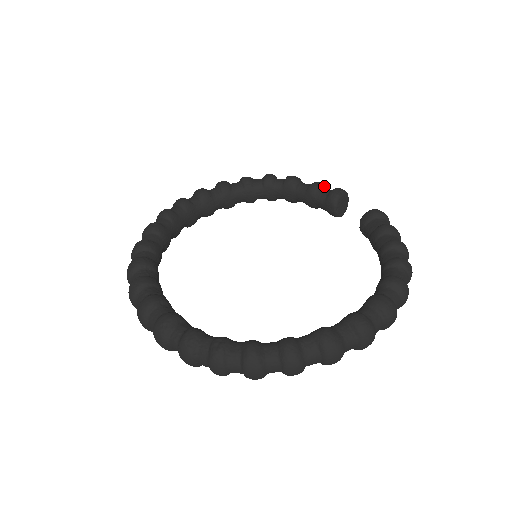
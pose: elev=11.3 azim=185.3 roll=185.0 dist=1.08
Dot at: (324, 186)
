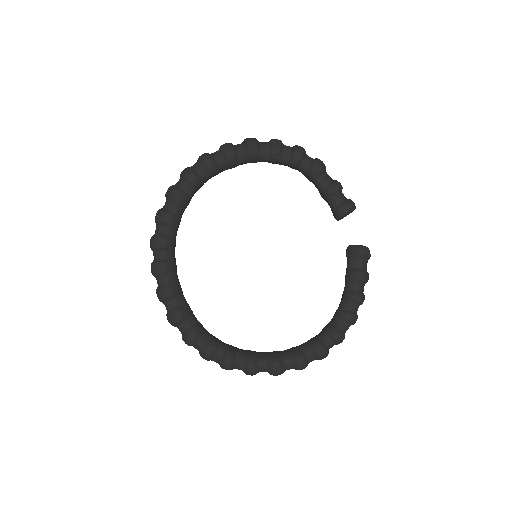
Dot at: (340, 190)
